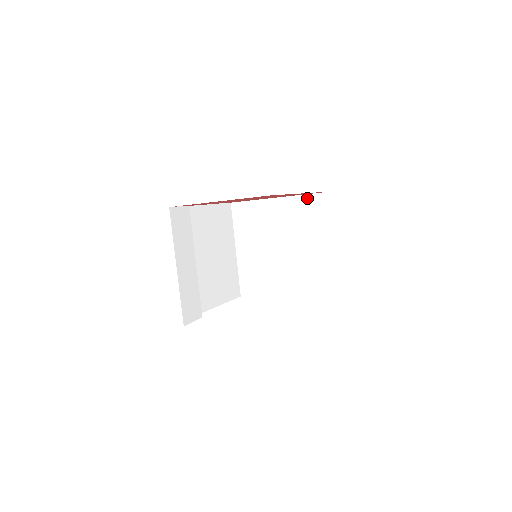
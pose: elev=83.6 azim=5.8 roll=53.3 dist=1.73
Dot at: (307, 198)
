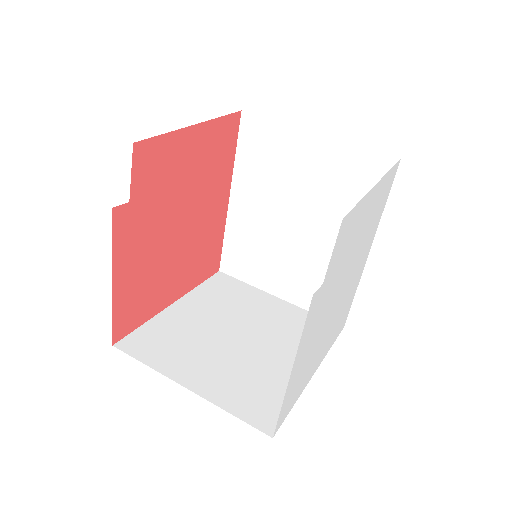
Dot at: (205, 285)
